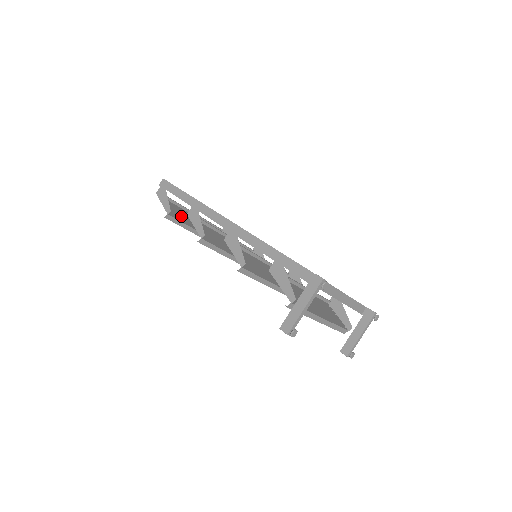
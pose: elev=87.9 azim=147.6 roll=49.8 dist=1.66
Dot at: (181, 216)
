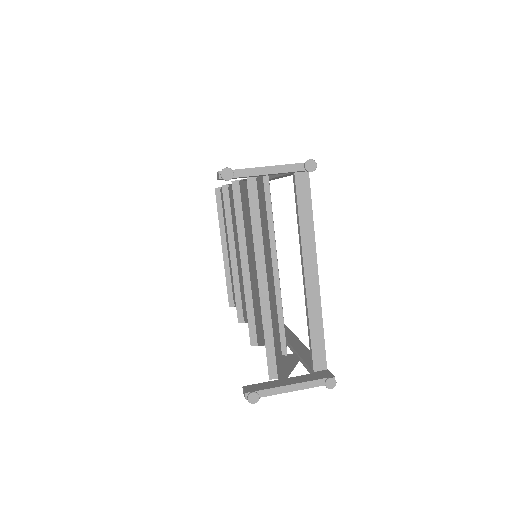
Dot at: occluded
